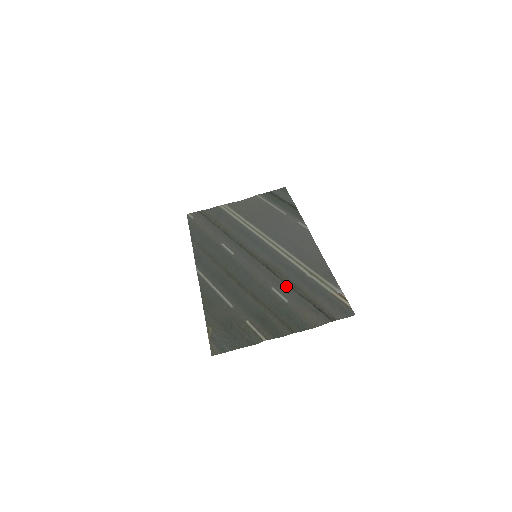
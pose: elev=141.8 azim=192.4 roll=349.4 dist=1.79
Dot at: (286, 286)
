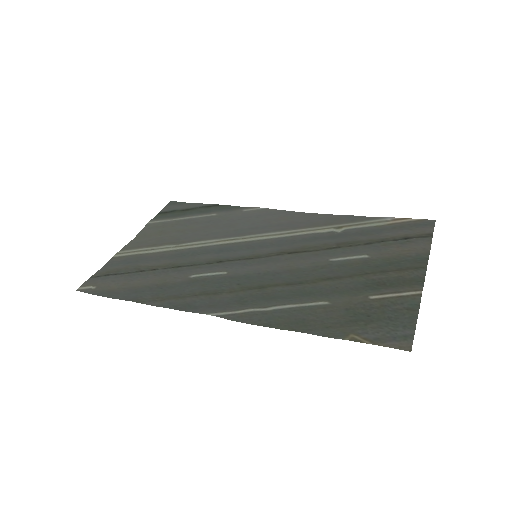
Dot at: (340, 249)
